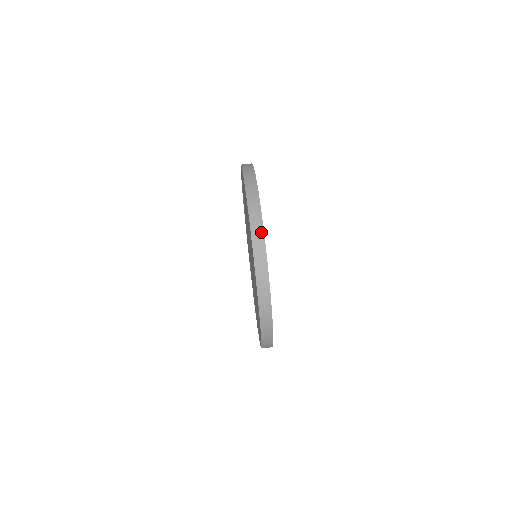
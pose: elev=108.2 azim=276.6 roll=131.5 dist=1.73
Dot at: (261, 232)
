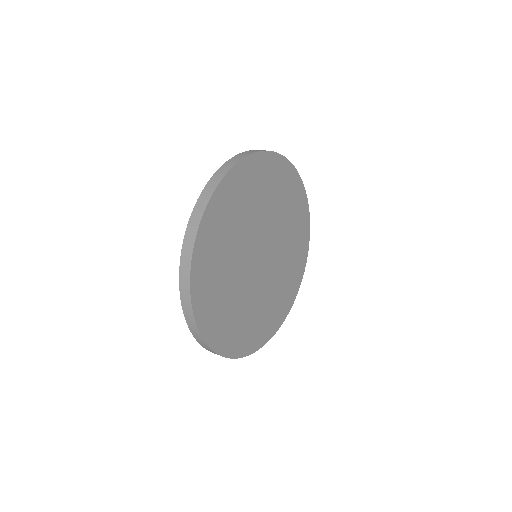
Dot at: (202, 209)
